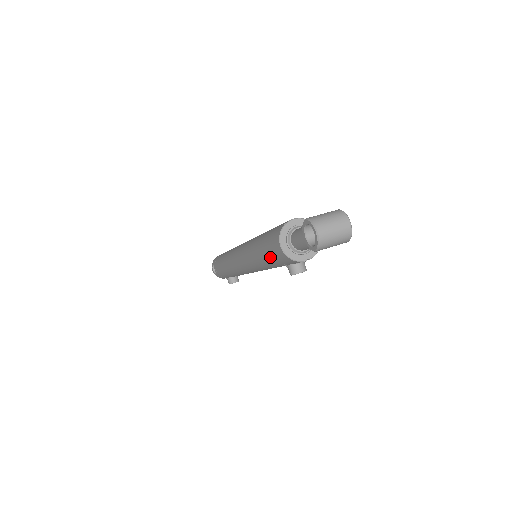
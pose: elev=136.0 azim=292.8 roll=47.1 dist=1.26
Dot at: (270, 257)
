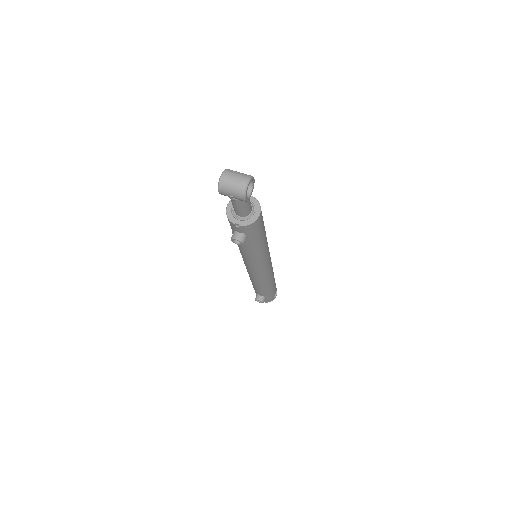
Dot at: occluded
